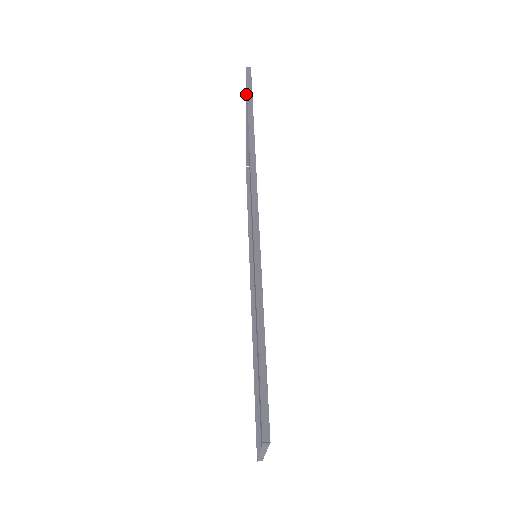
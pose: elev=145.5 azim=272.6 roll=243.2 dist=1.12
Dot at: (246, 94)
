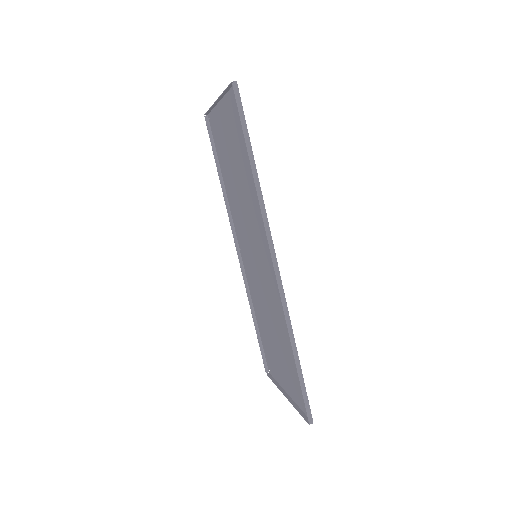
Dot at: (224, 91)
